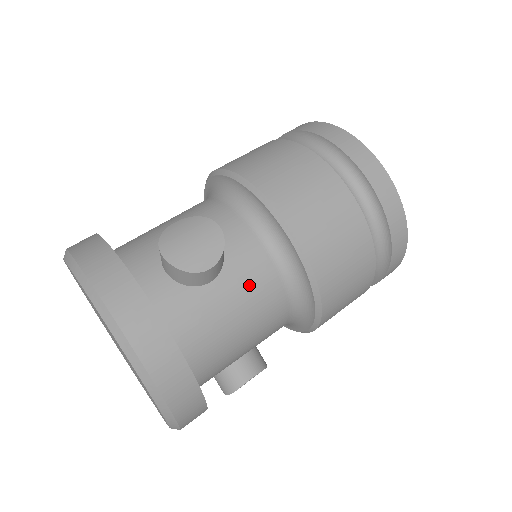
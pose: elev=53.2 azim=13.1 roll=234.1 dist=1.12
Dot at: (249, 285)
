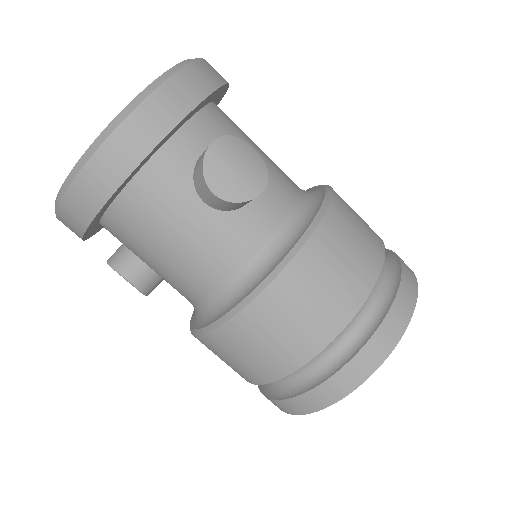
Dot at: (213, 244)
